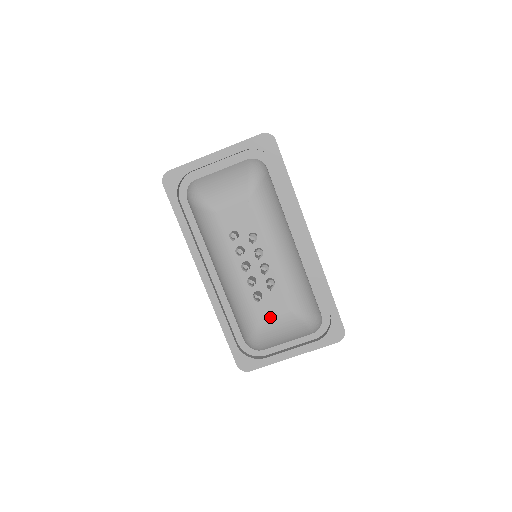
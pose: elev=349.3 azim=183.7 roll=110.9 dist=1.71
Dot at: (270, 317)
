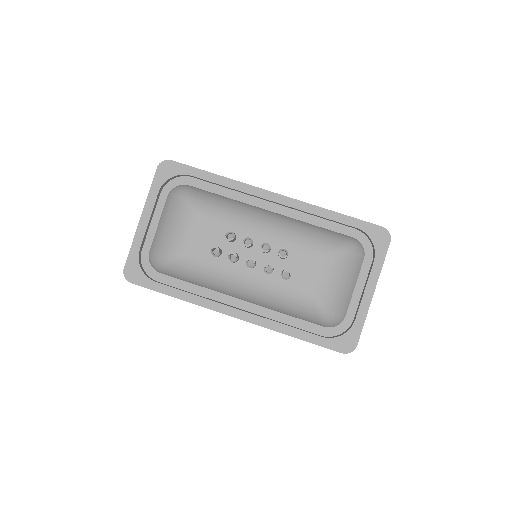
Dot at: (315, 280)
